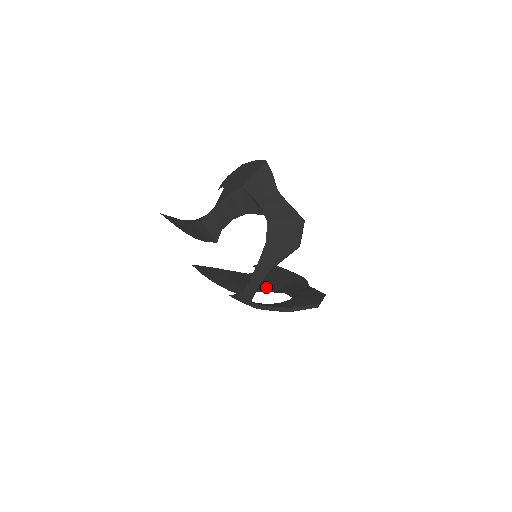
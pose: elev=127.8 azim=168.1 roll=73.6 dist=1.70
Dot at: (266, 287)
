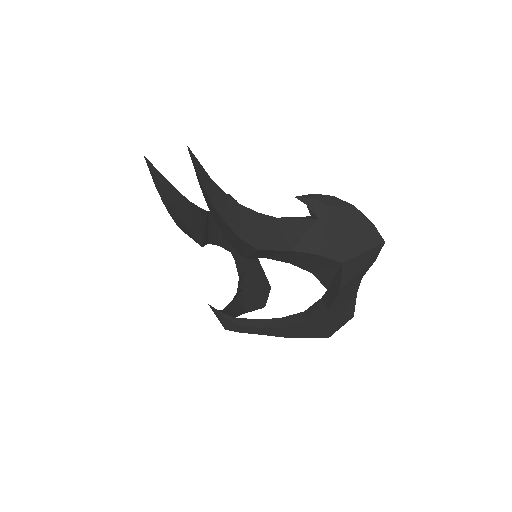
Dot at: (220, 244)
